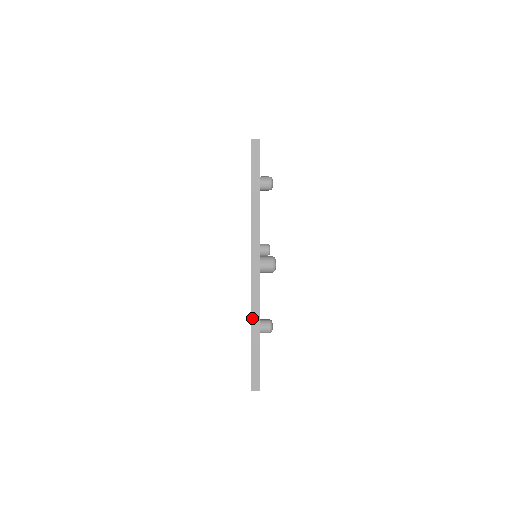
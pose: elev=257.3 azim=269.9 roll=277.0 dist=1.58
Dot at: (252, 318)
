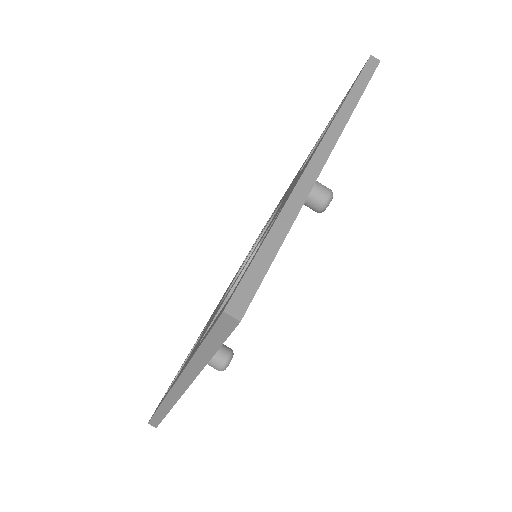
Dot at: (162, 405)
